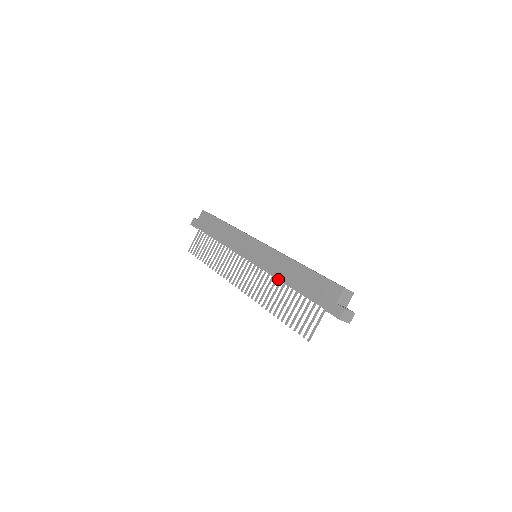
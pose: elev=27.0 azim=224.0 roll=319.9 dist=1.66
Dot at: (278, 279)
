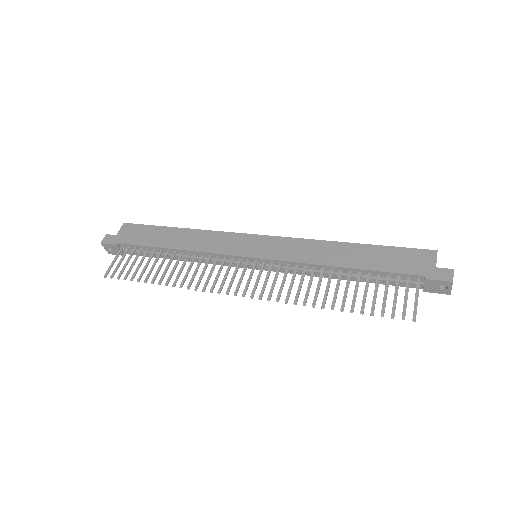
Dot at: (313, 271)
